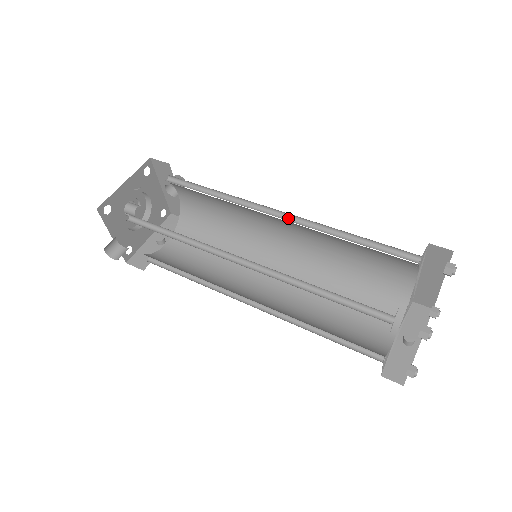
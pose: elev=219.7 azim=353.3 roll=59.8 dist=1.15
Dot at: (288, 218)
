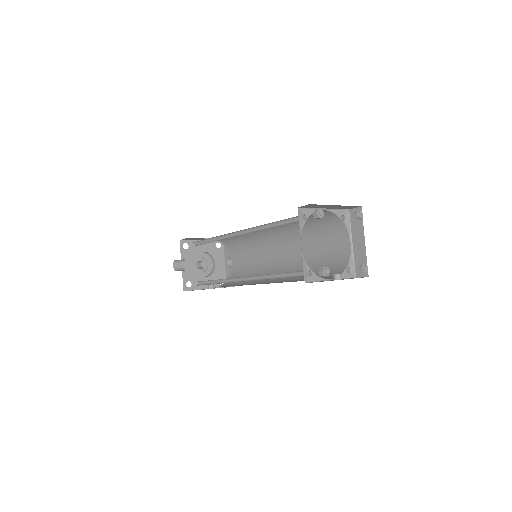
Dot at: (281, 234)
